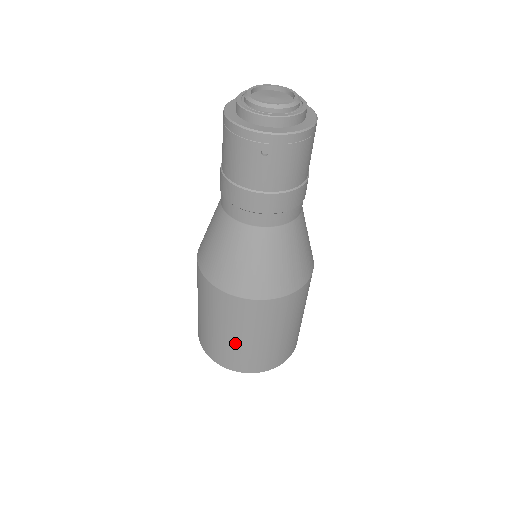
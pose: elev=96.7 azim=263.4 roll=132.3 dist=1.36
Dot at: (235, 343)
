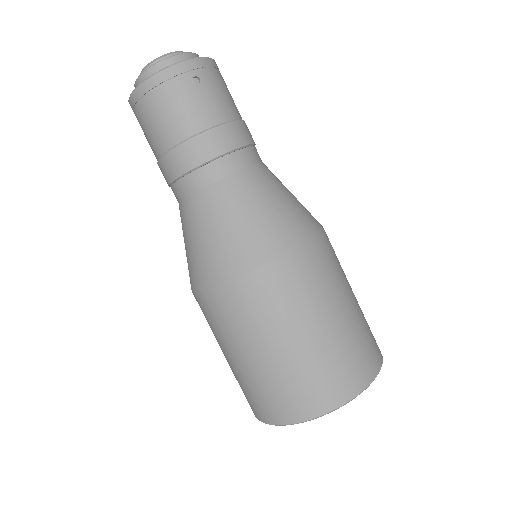
Dot at: (323, 341)
